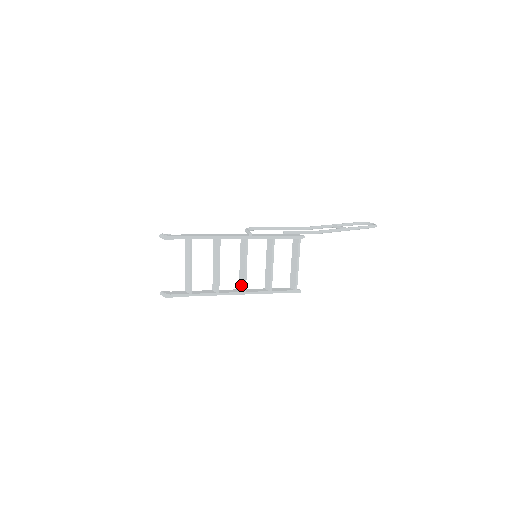
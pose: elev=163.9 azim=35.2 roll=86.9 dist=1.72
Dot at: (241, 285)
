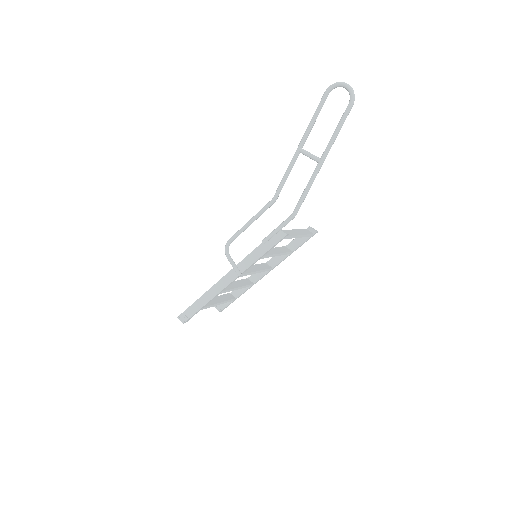
Dot at: occluded
